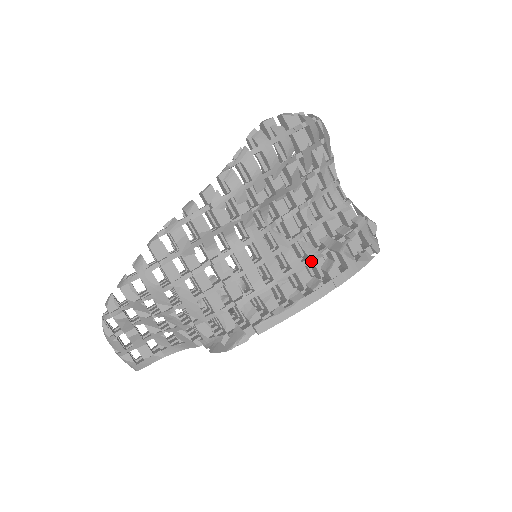
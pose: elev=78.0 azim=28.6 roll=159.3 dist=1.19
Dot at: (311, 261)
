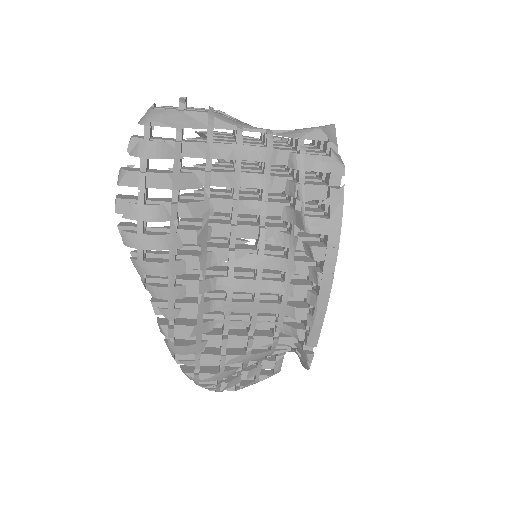
Dot at: (293, 251)
